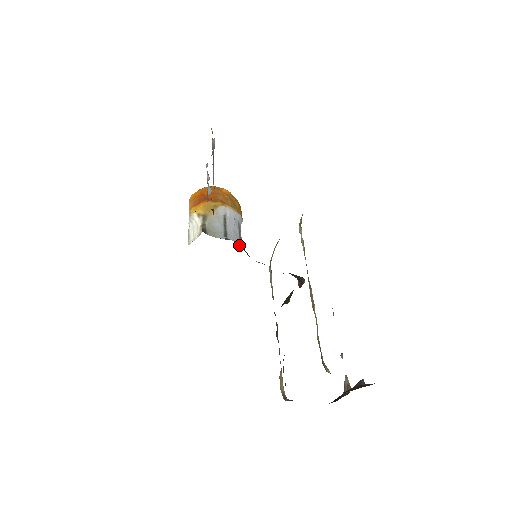
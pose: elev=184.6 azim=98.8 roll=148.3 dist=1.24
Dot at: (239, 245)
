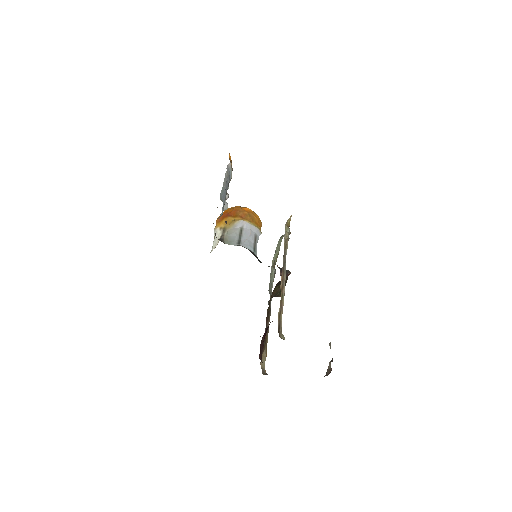
Dot at: (250, 251)
